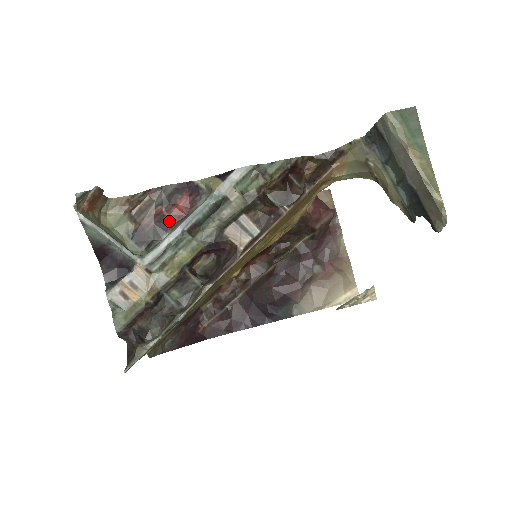
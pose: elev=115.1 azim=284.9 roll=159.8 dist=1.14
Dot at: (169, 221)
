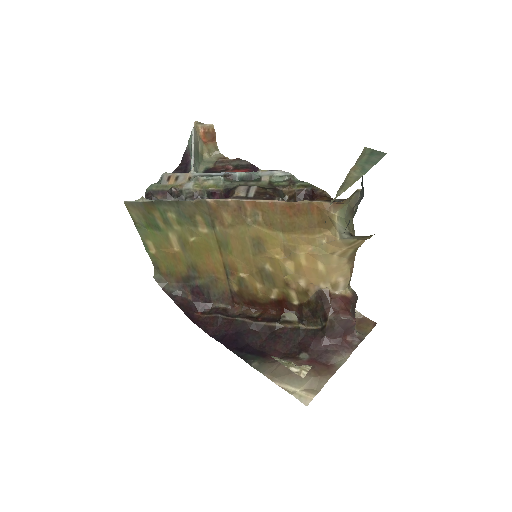
Dot at: occluded
